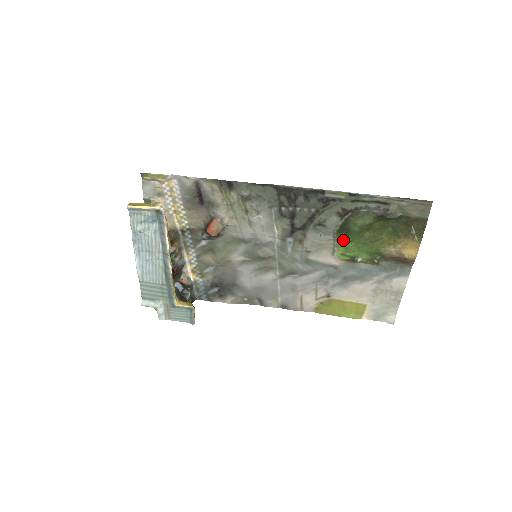
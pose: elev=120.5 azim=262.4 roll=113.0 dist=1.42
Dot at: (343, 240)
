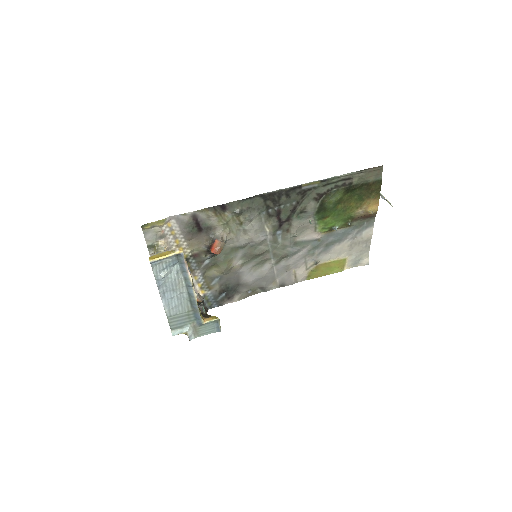
Dot at: (322, 218)
